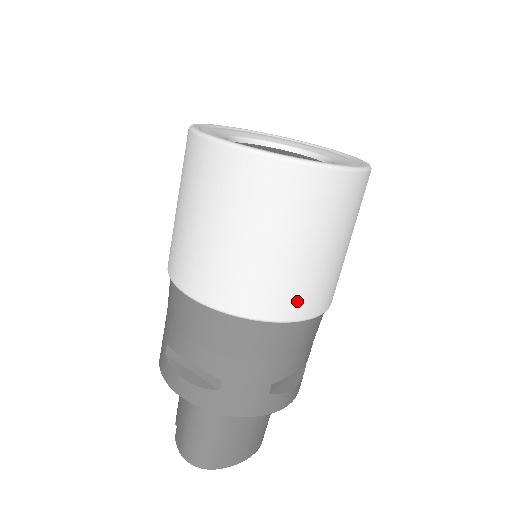
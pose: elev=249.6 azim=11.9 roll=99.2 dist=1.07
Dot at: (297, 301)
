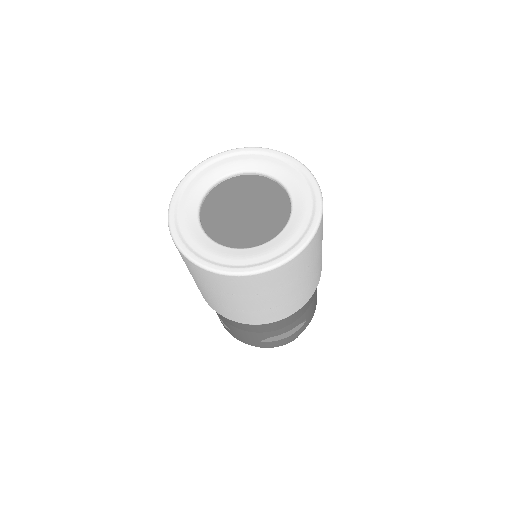
Dot at: (250, 319)
